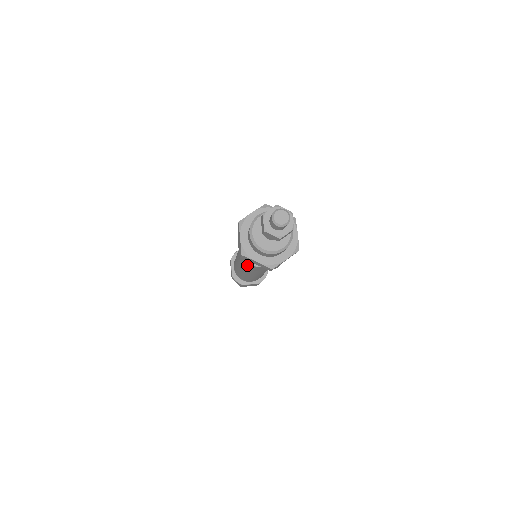
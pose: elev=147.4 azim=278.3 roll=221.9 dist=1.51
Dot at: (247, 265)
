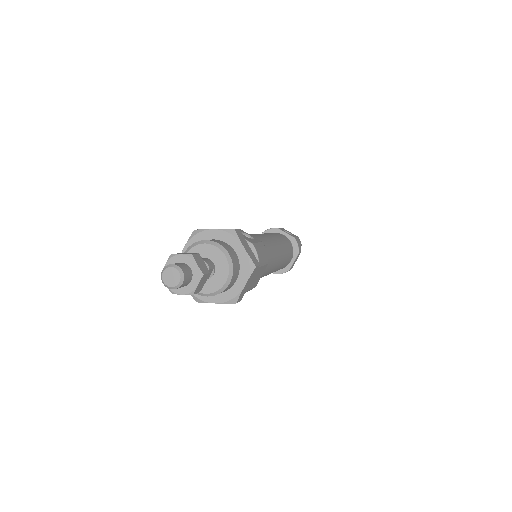
Dot at: occluded
